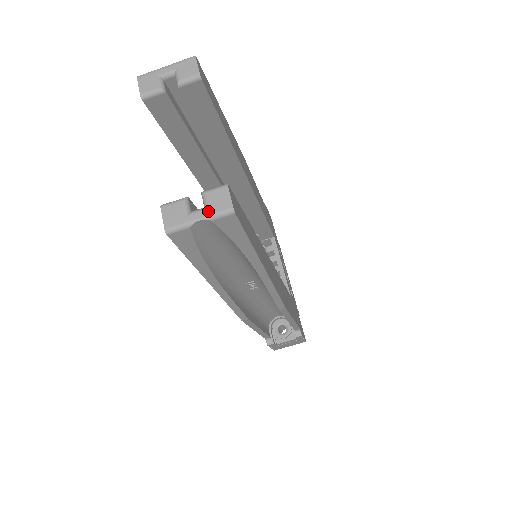
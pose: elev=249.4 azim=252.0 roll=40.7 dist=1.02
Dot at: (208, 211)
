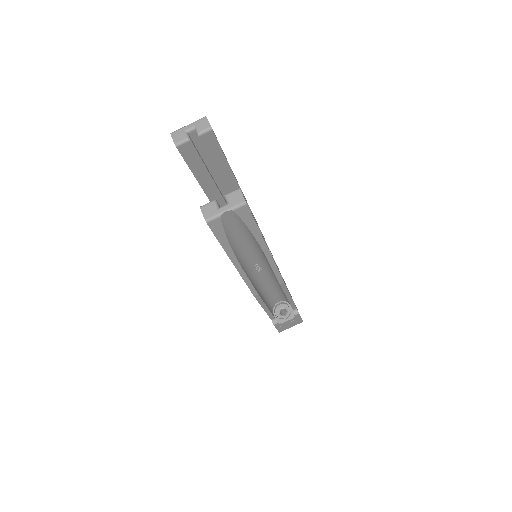
Dot at: (230, 205)
